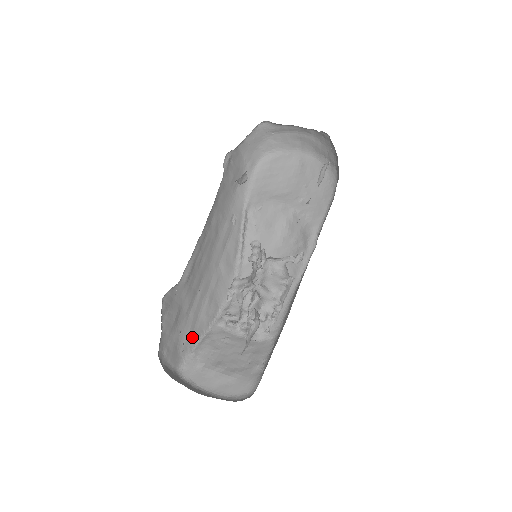
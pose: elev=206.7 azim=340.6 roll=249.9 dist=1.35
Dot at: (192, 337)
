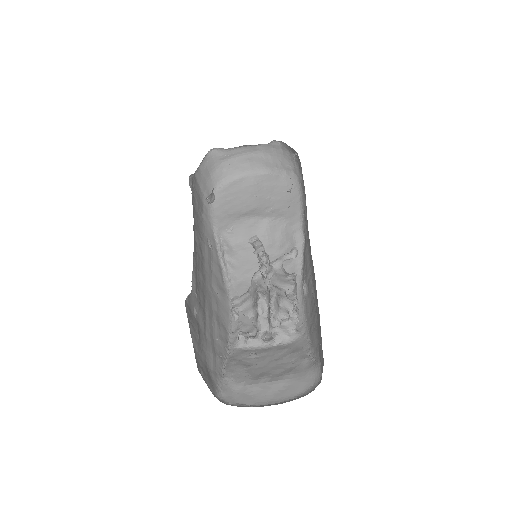
Dot at: (216, 361)
